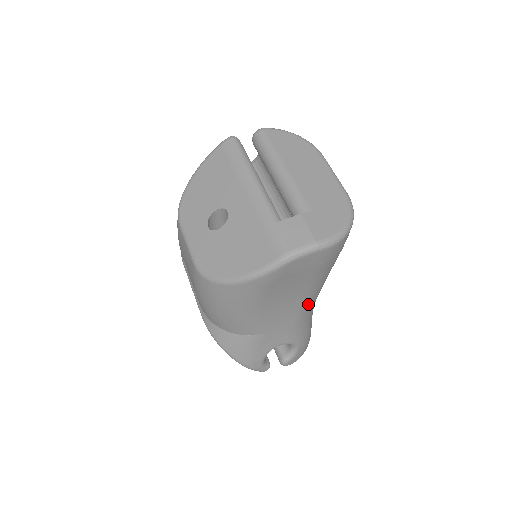
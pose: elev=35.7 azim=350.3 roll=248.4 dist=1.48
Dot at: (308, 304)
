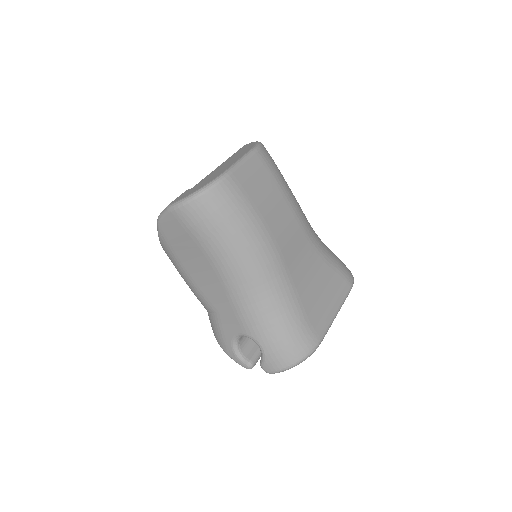
Dot at: (235, 287)
